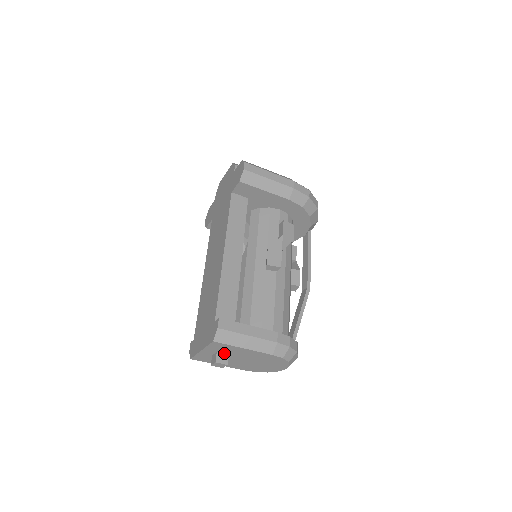
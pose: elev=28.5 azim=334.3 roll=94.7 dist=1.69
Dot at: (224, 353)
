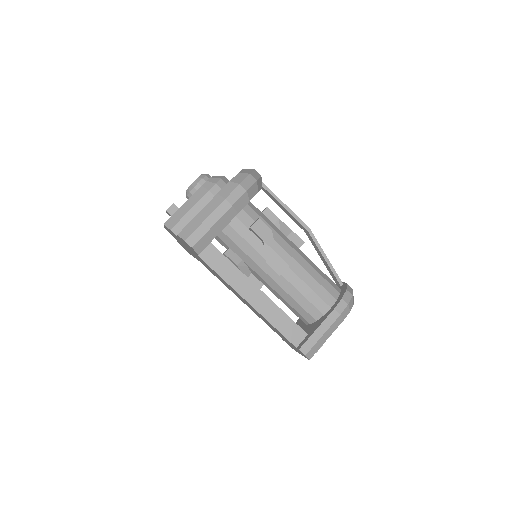
Dot at: occluded
